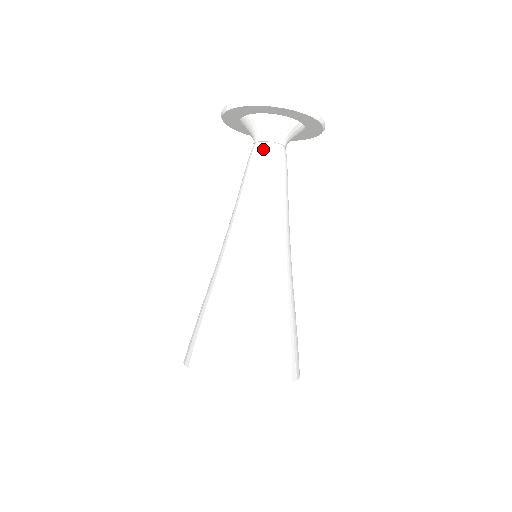
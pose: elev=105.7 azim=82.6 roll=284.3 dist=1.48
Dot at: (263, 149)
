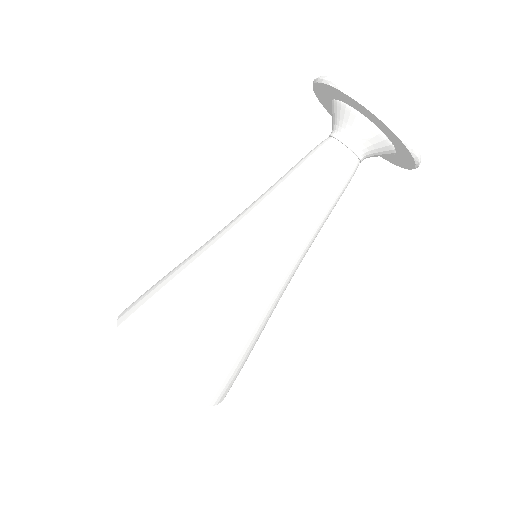
Dot at: (338, 153)
